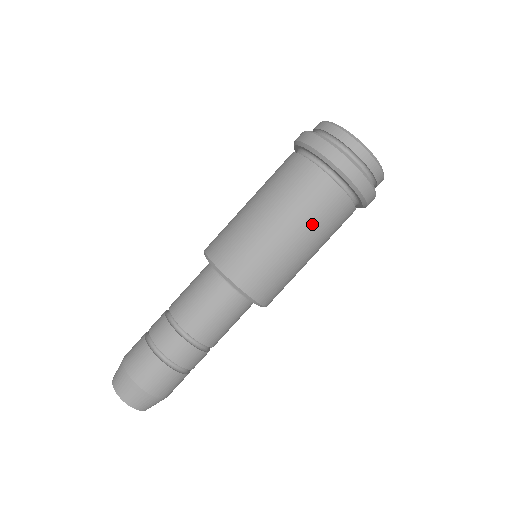
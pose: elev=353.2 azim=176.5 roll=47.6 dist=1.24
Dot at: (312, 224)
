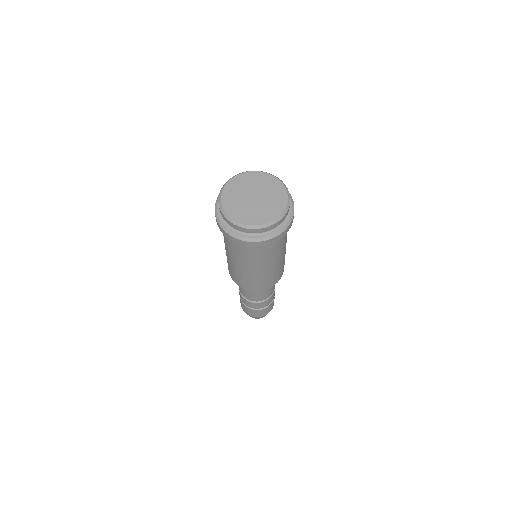
Dot at: (240, 259)
